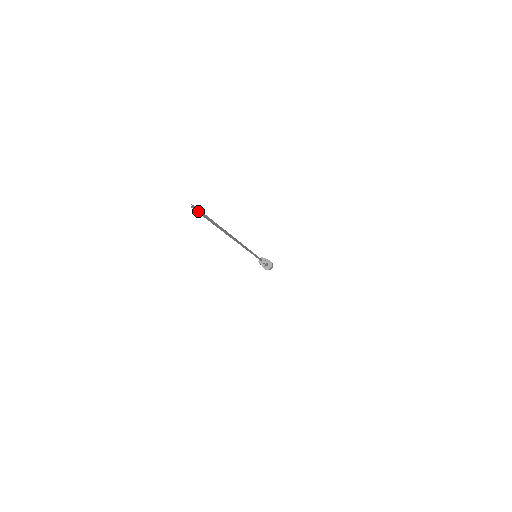
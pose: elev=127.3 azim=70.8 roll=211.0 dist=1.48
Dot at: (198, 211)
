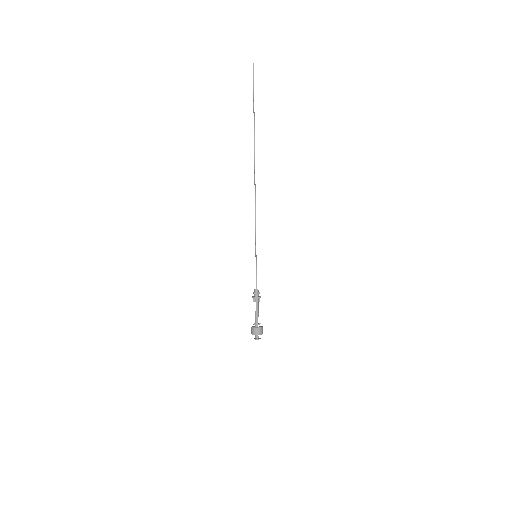
Dot at: occluded
